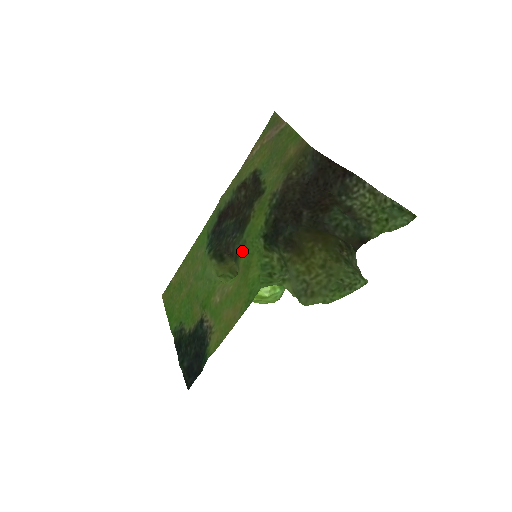
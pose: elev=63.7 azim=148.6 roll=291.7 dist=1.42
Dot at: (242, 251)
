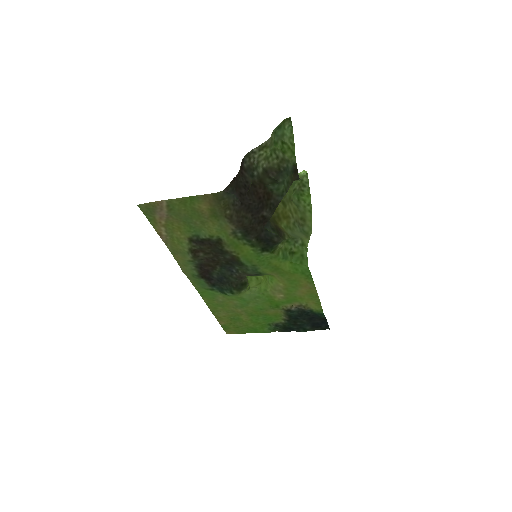
Dot at: (259, 270)
